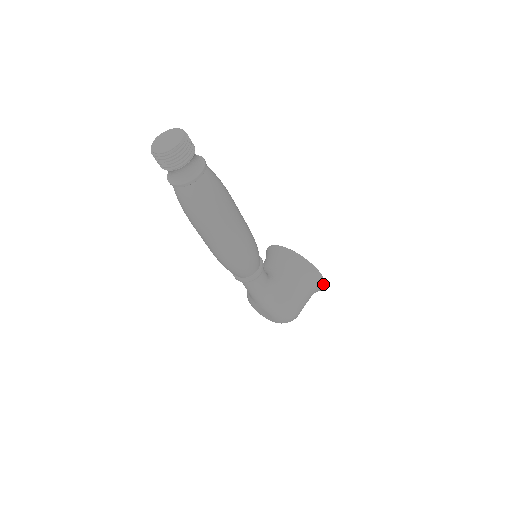
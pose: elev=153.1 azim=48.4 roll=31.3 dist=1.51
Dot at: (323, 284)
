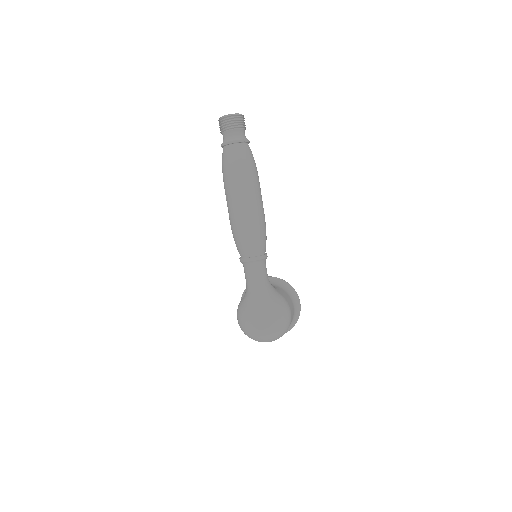
Dot at: (299, 309)
